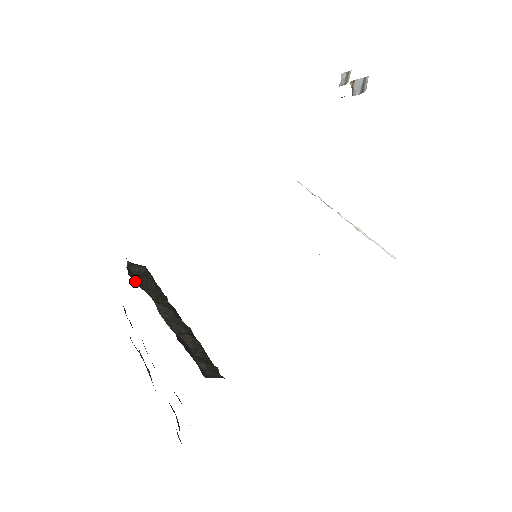
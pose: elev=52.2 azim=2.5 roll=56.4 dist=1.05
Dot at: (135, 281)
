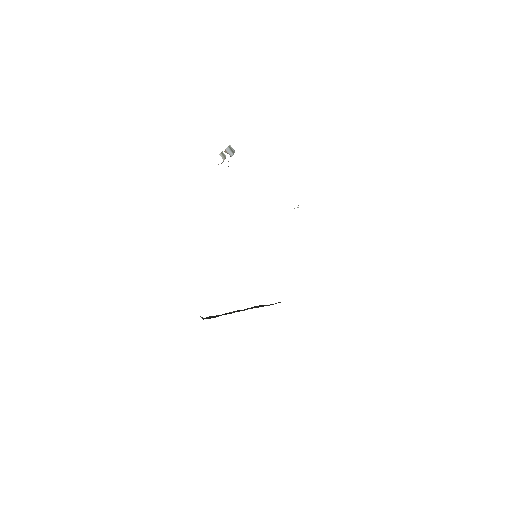
Dot at: occluded
